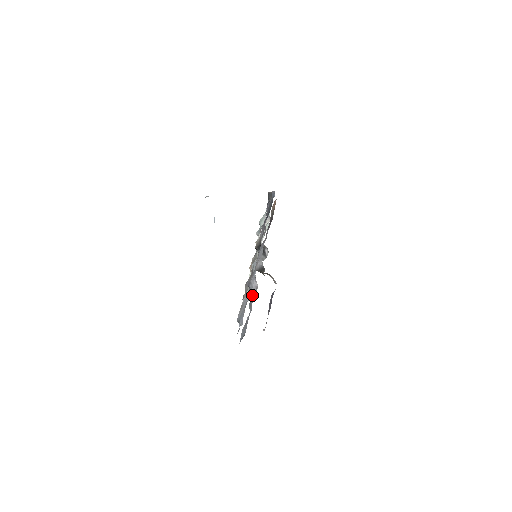
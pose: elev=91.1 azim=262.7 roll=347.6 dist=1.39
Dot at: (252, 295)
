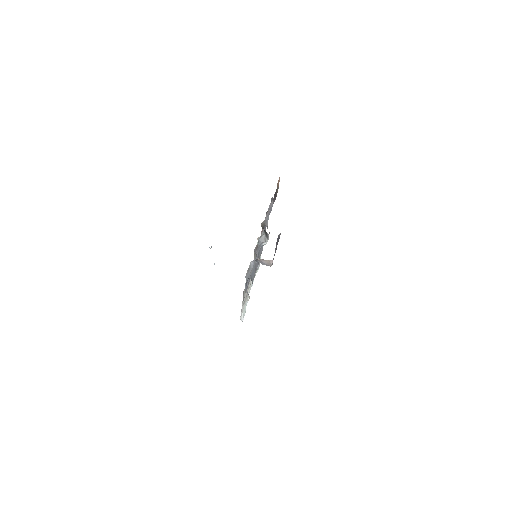
Dot at: occluded
